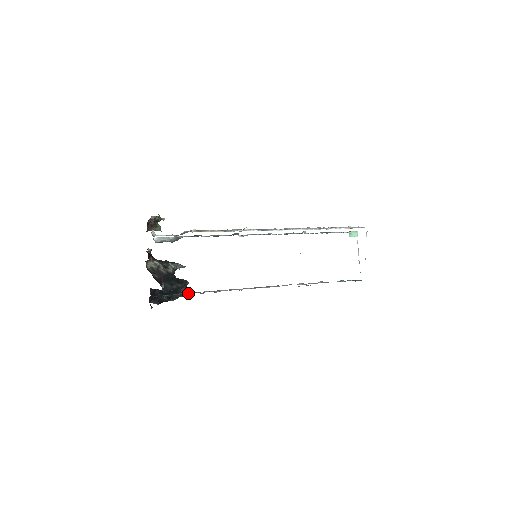
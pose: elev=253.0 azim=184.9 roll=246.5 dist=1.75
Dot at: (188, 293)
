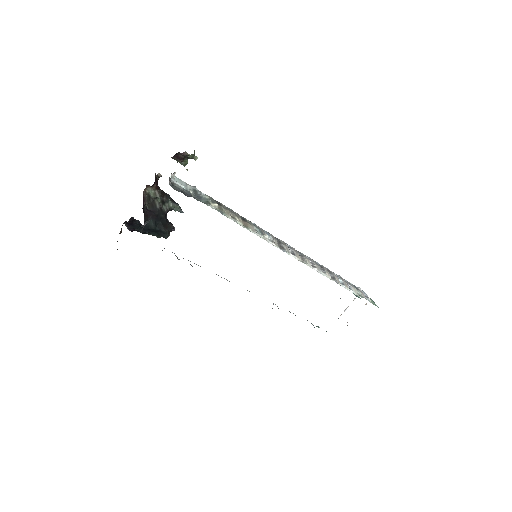
Dot at: occluded
